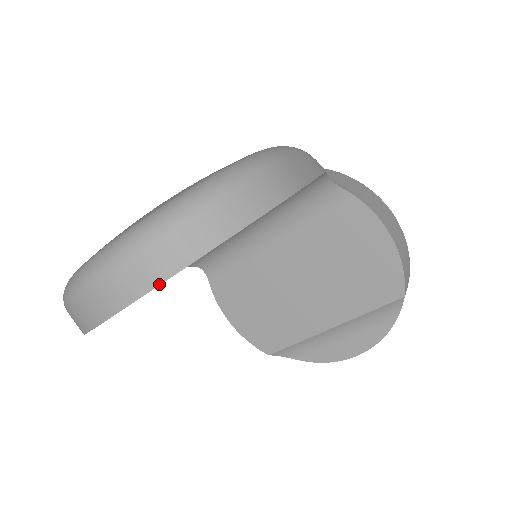
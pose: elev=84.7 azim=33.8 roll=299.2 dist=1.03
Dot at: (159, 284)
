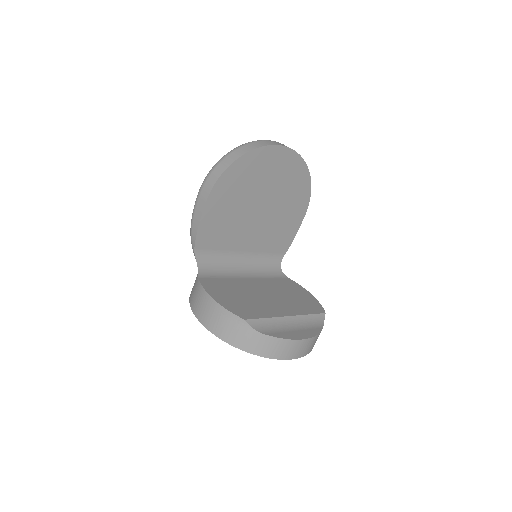
Dot at: occluded
